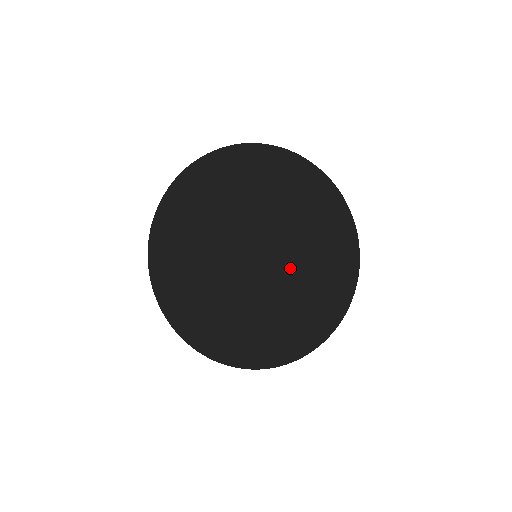
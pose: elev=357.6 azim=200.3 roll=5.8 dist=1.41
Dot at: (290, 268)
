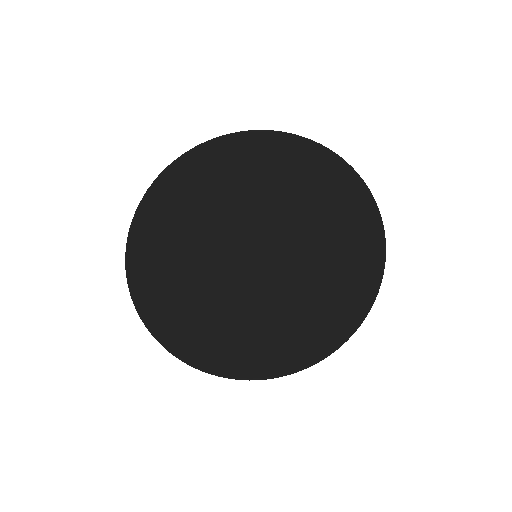
Dot at: (308, 247)
